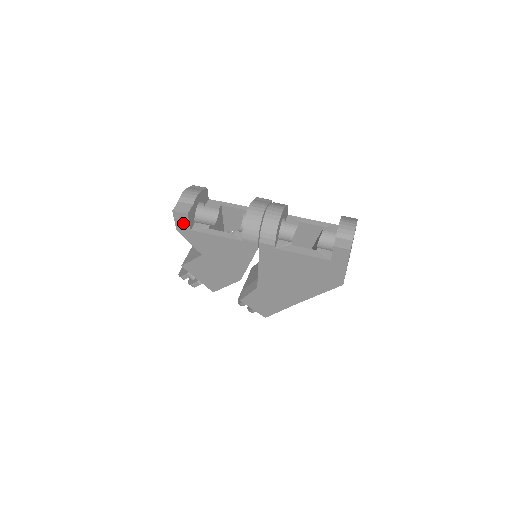
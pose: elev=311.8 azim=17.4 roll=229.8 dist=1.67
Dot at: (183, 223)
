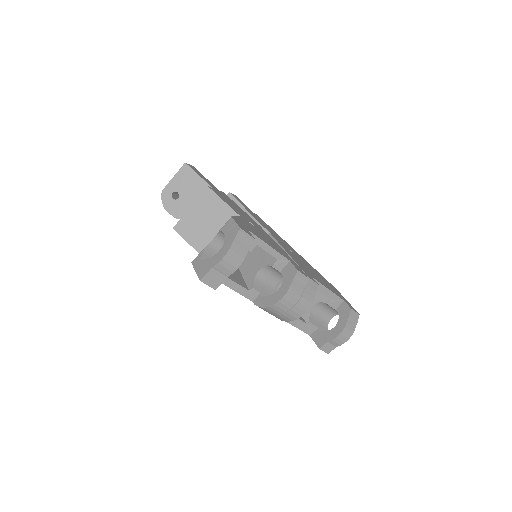
Dot at: occluded
